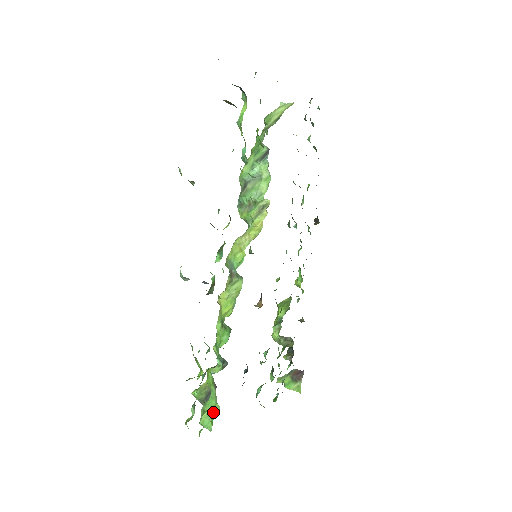
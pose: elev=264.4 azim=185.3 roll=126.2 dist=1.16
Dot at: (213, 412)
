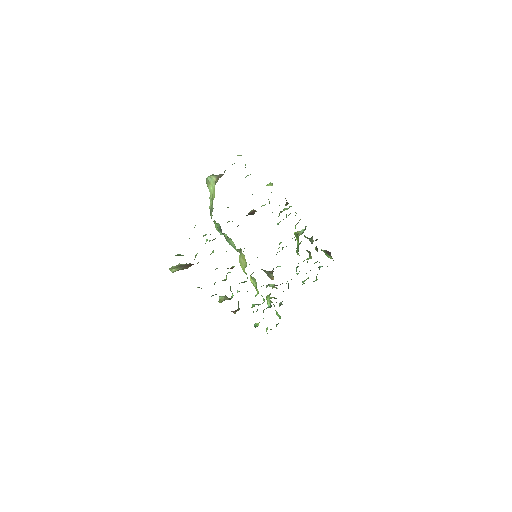
Dot at: (279, 316)
